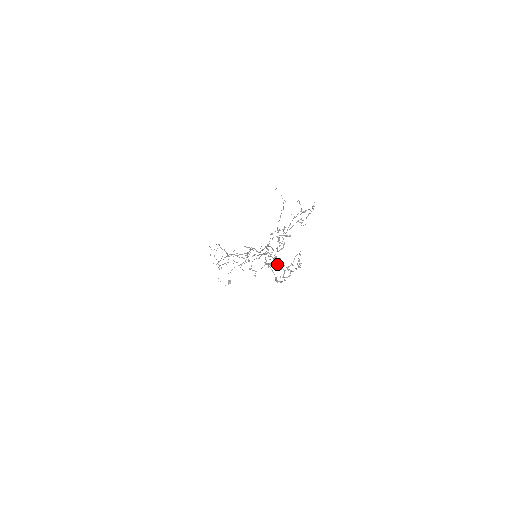
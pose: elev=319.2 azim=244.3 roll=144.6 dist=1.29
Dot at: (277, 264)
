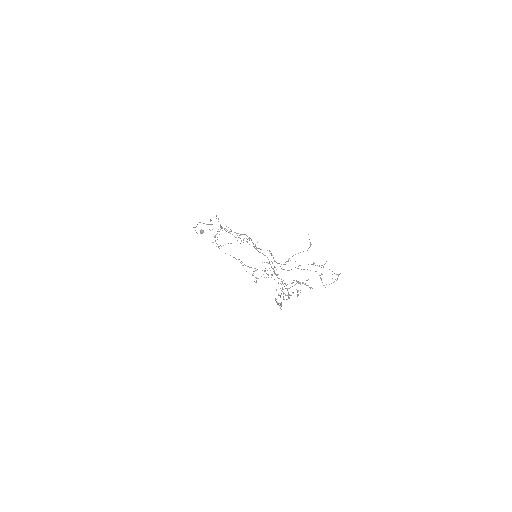
Dot at: occluded
